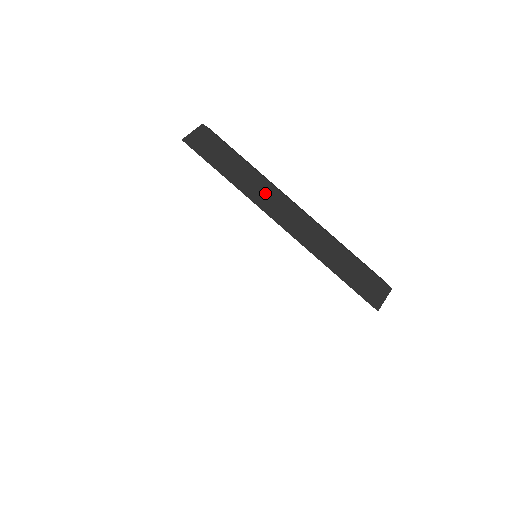
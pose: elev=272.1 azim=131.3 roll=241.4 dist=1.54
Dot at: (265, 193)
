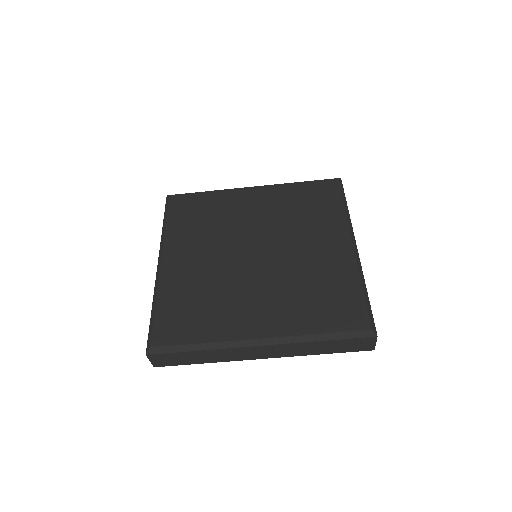
Dot at: (233, 354)
